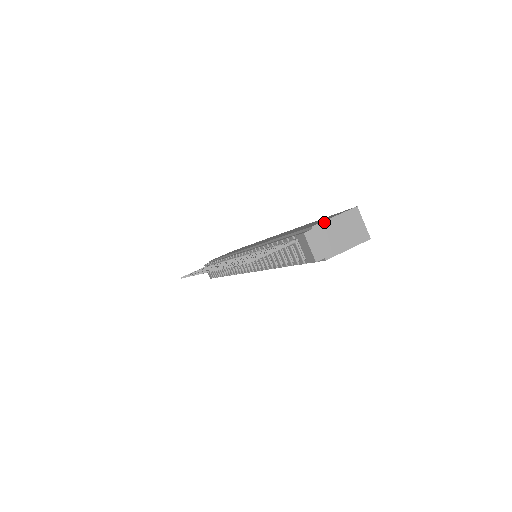
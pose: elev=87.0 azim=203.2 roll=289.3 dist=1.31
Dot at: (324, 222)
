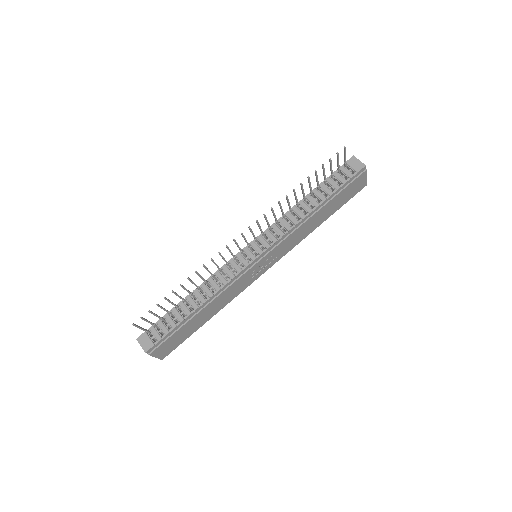
Dot at: occluded
